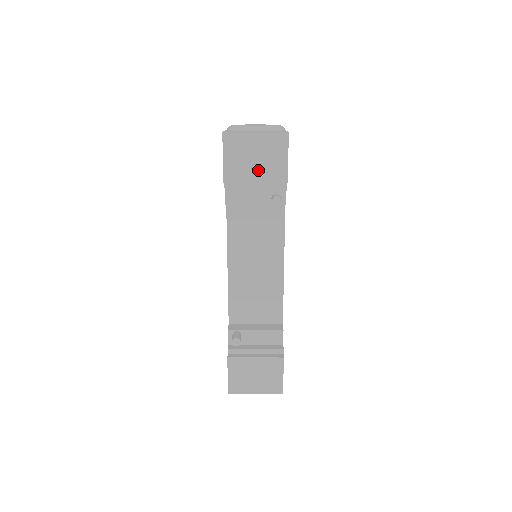
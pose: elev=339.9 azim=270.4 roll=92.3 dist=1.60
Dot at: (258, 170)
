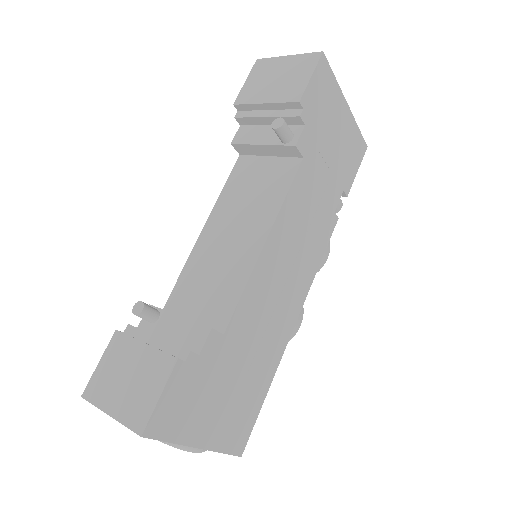
Dot at: (273, 91)
